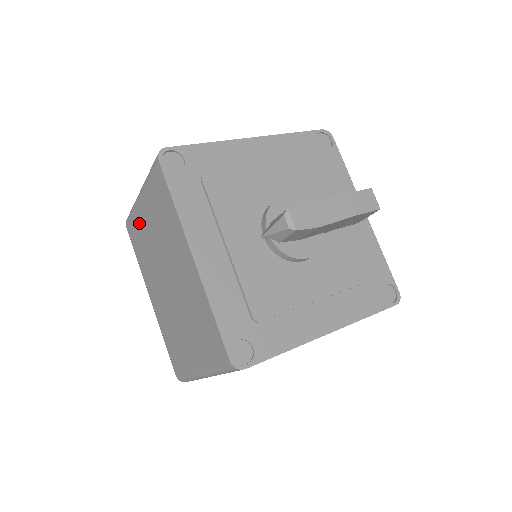
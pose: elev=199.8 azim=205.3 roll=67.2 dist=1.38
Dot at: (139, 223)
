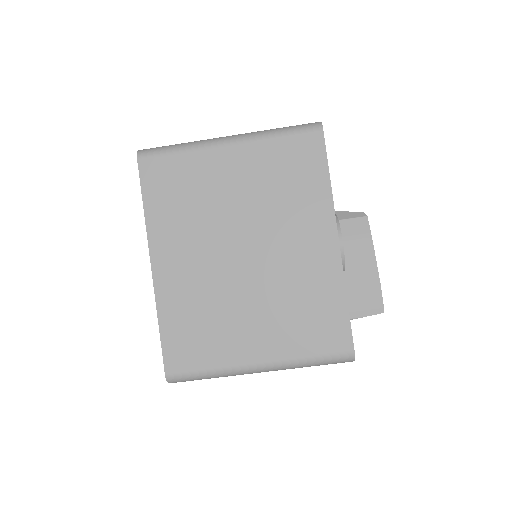
Dot at: occluded
